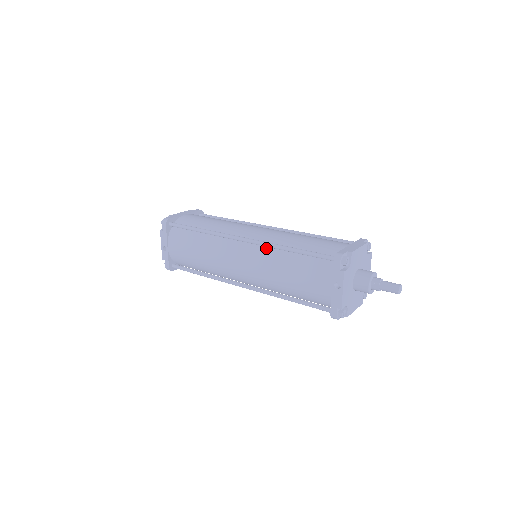
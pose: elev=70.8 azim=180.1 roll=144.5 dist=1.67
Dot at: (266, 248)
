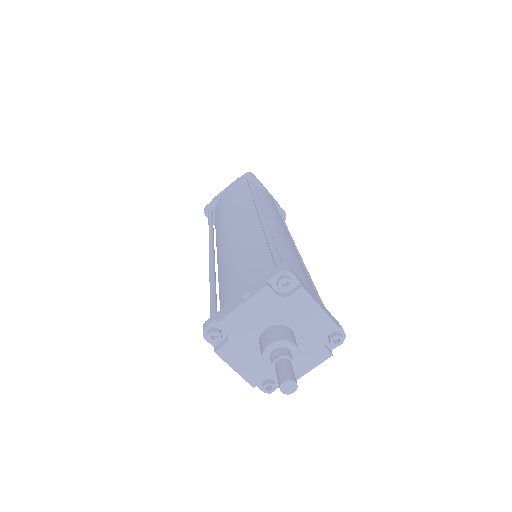
Dot at: (262, 233)
